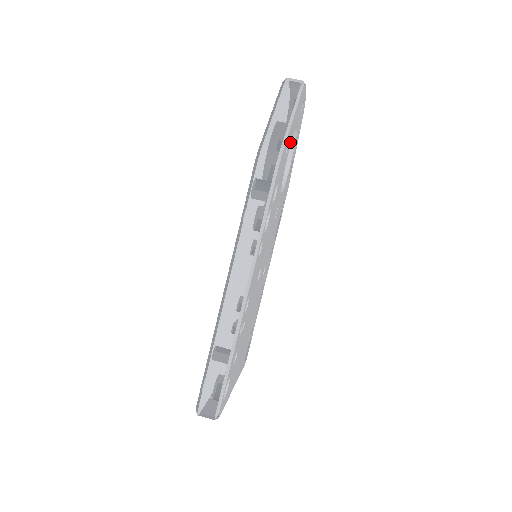
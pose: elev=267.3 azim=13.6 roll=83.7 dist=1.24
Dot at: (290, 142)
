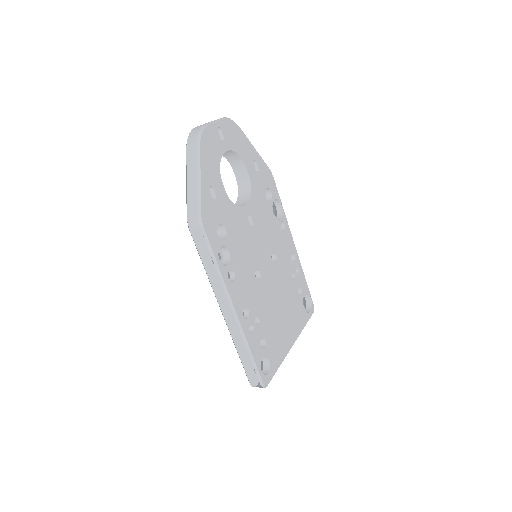
Dot at: (218, 180)
